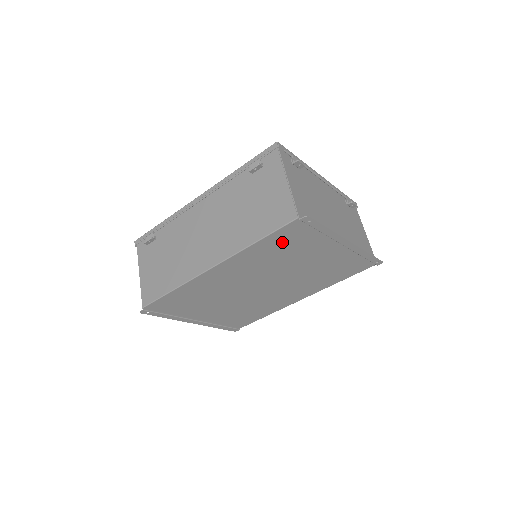
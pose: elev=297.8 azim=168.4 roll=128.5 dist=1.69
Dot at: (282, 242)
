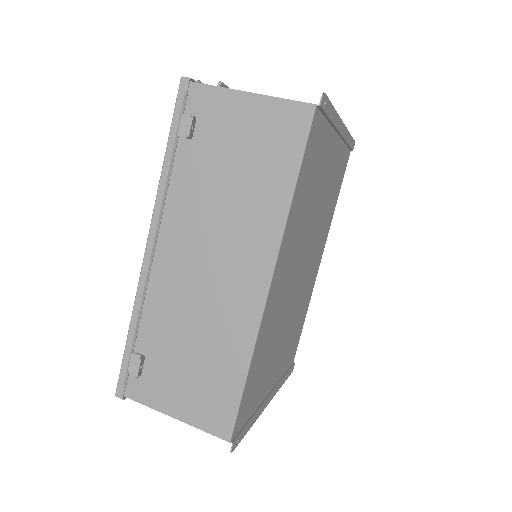
Dot at: (308, 170)
